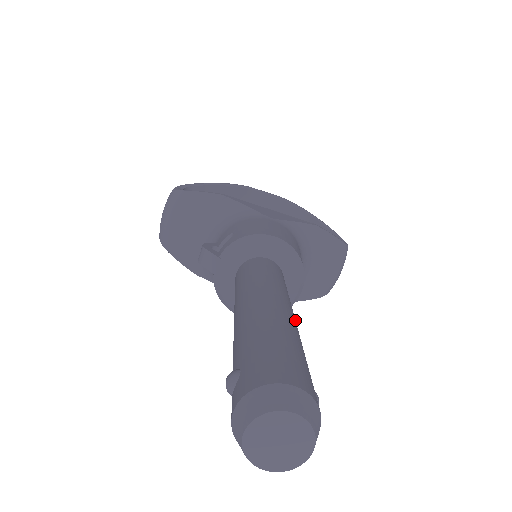
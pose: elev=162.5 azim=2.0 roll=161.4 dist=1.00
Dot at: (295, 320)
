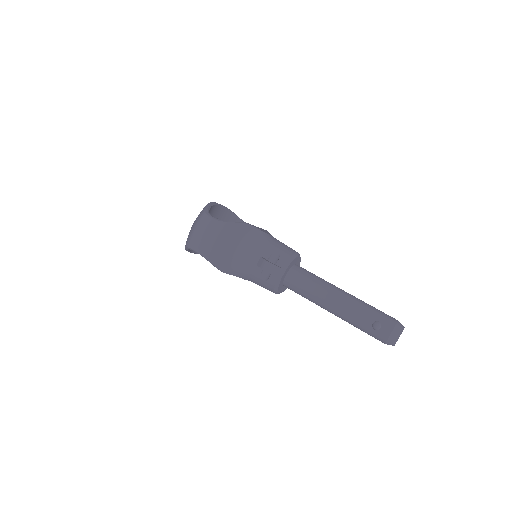
Dot at: occluded
